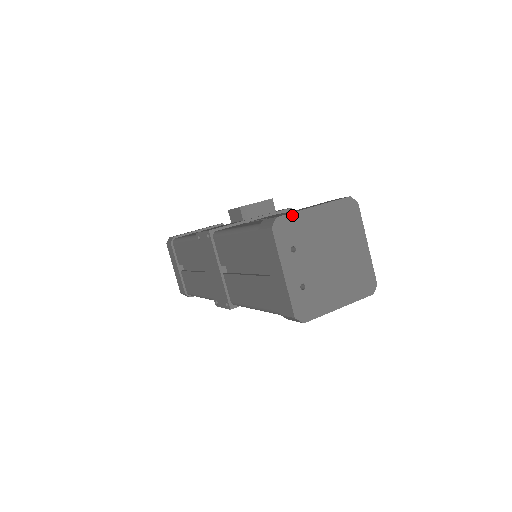
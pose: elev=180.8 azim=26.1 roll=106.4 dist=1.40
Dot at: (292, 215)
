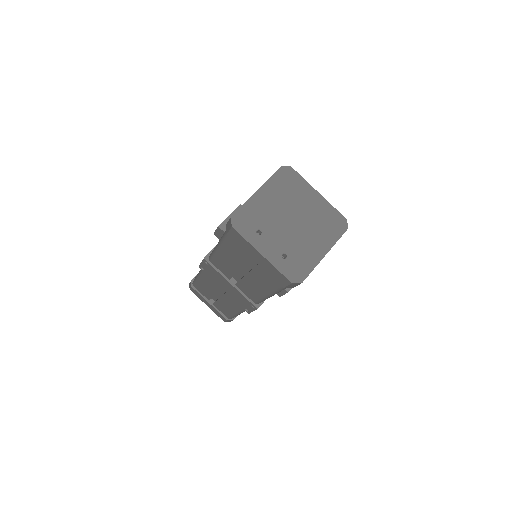
Dot at: (243, 208)
